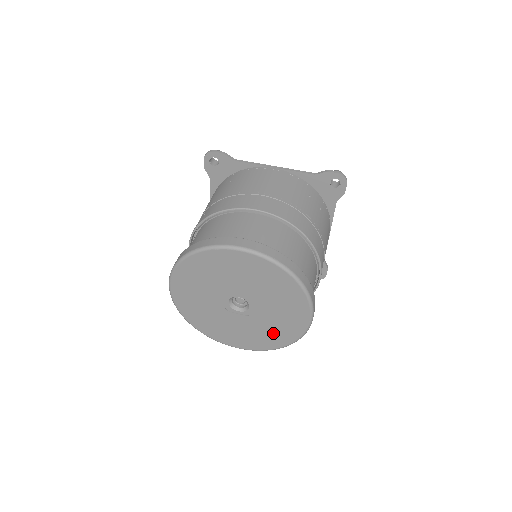
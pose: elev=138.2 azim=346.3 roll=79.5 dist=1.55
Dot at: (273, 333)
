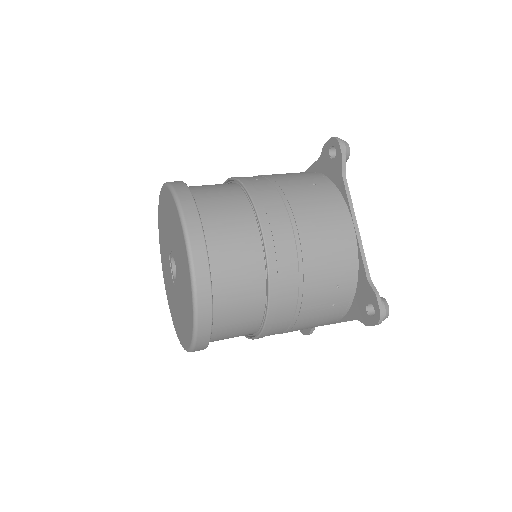
Dot at: (175, 314)
